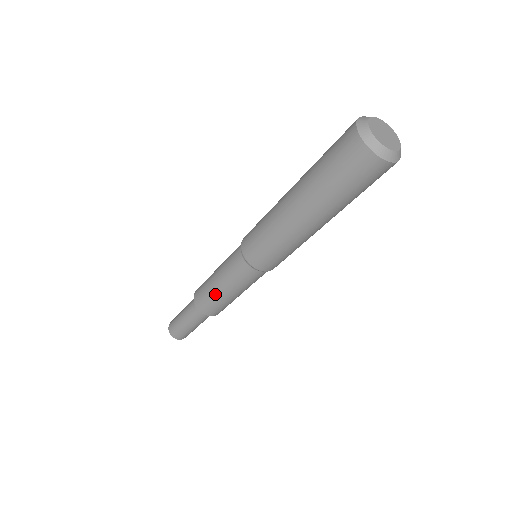
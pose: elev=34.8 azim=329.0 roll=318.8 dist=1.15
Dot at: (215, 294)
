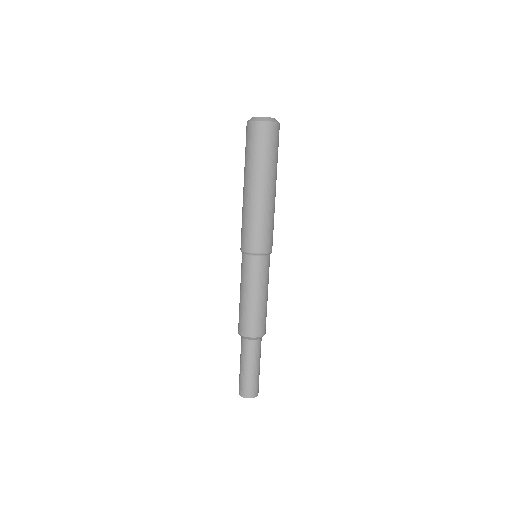
Dot at: (240, 303)
